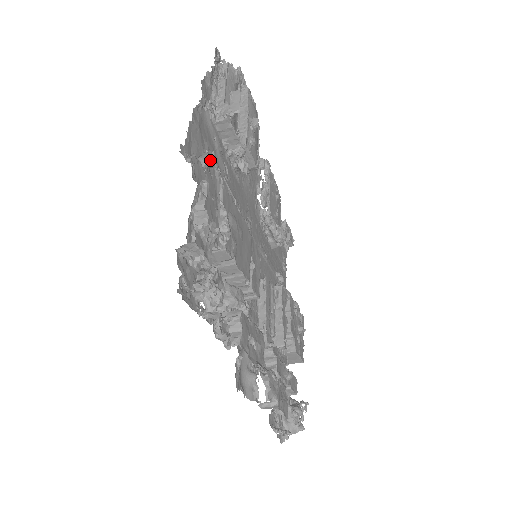
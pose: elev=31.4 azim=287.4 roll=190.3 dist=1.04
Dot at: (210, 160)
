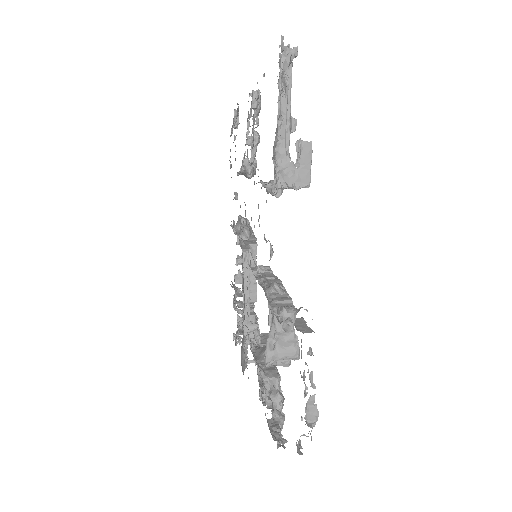
Dot at: occluded
